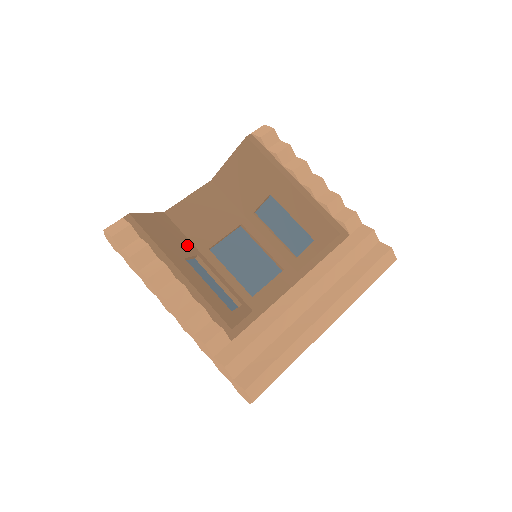
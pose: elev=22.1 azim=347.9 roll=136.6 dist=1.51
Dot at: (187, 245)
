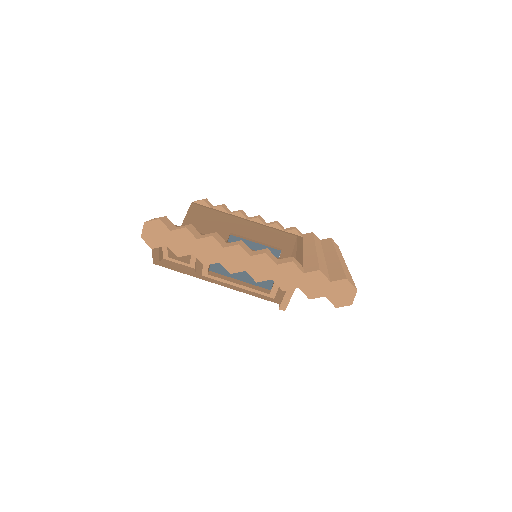
Dot at: occluded
